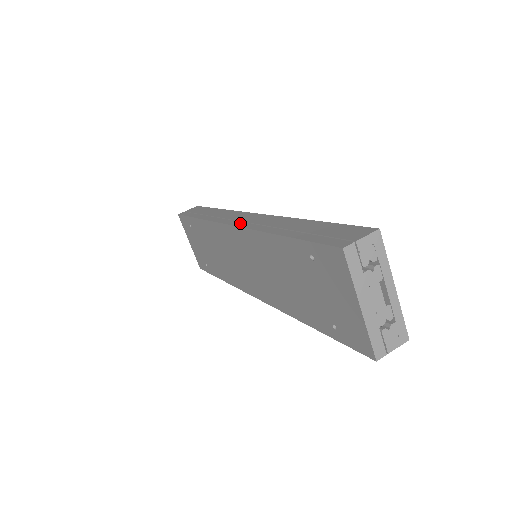
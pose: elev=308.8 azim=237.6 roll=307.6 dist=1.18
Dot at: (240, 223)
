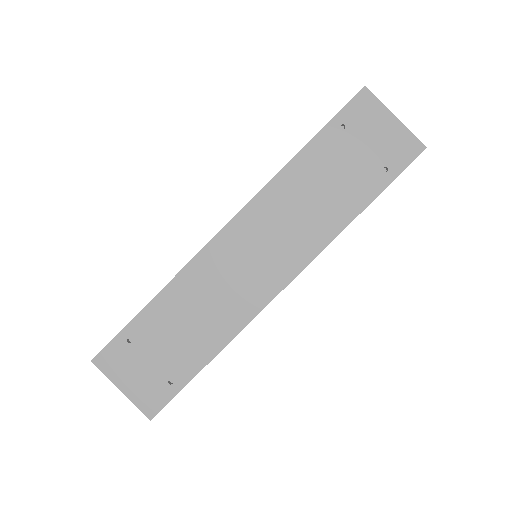
Dot at: (237, 214)
